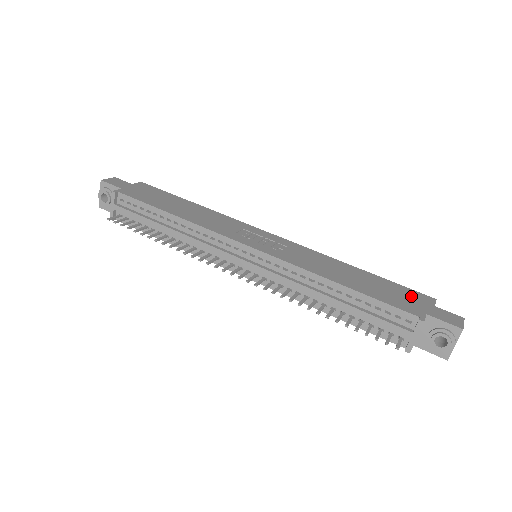
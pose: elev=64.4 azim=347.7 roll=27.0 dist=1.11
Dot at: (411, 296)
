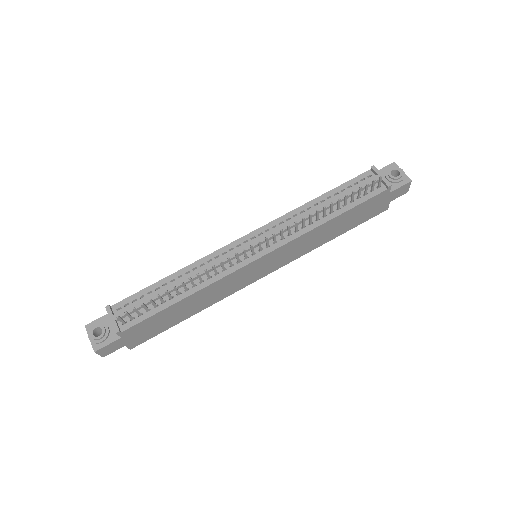
Dot at: occluded
